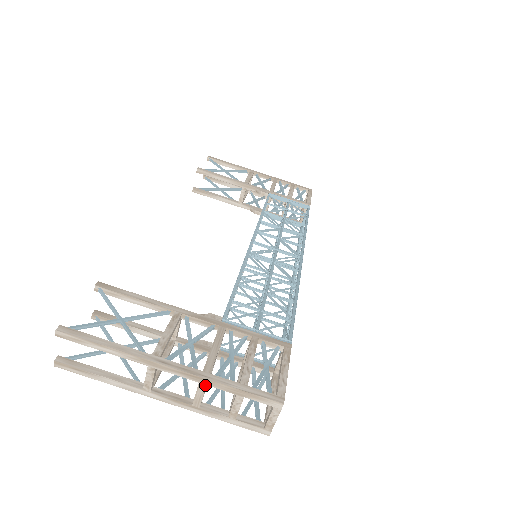
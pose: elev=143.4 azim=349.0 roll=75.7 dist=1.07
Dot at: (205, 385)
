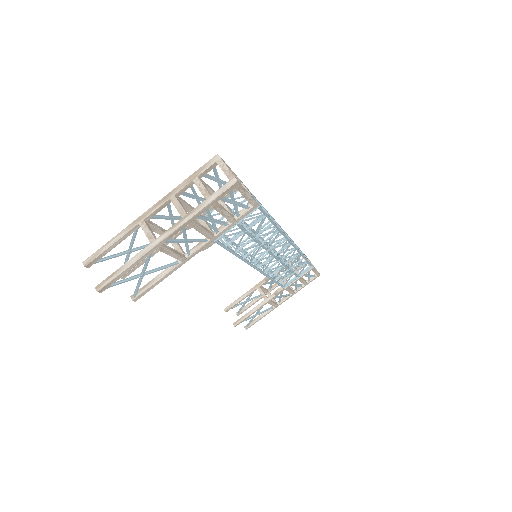
Dot at: (174, 196)
